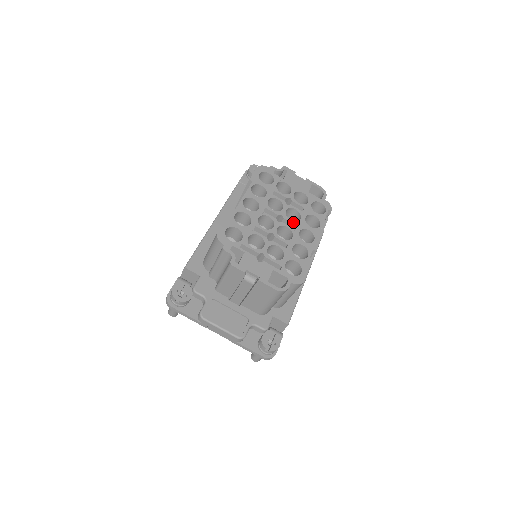
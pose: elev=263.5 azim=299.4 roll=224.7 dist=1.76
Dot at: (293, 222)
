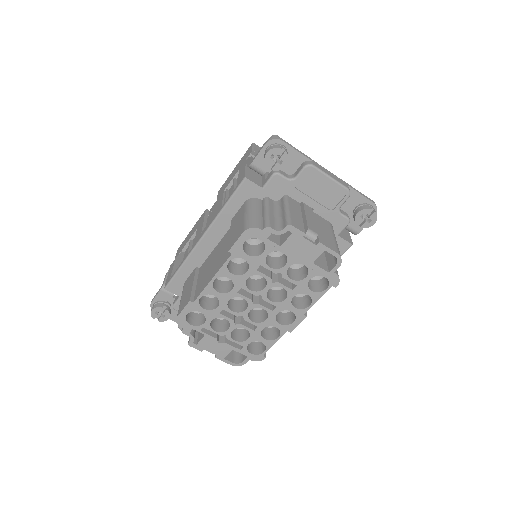
Dot at: (273, 303)
